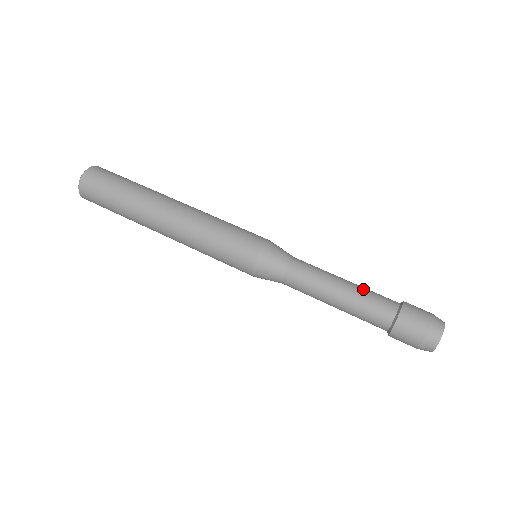
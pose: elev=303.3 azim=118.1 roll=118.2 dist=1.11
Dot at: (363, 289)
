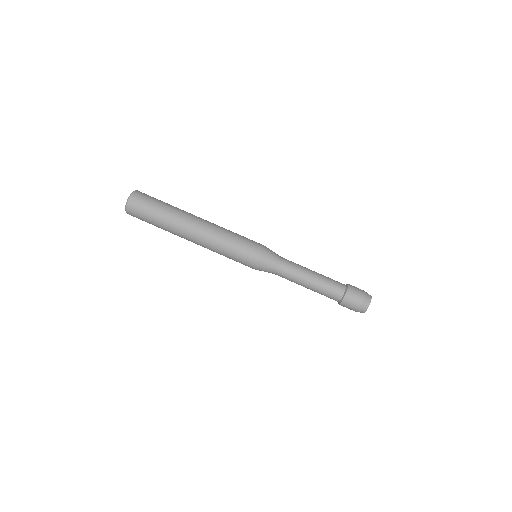
Dot at: (325, 276)
